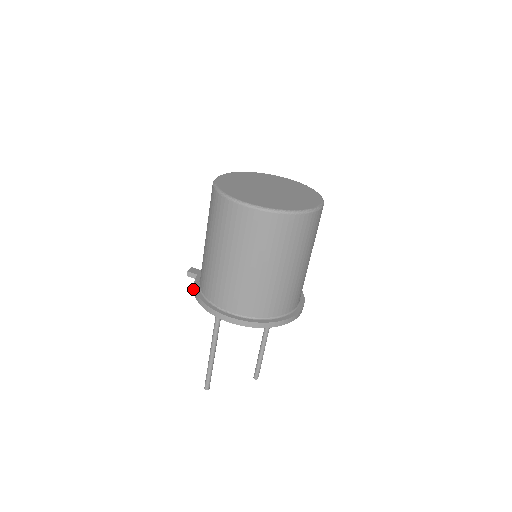
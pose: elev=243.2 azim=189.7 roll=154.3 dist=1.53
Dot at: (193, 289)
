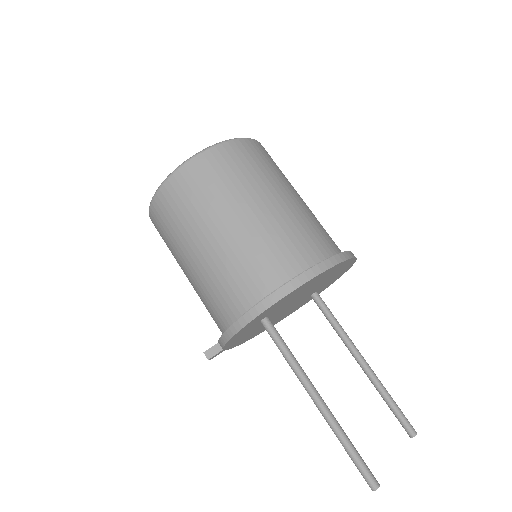
Dot at: (225, 343)
